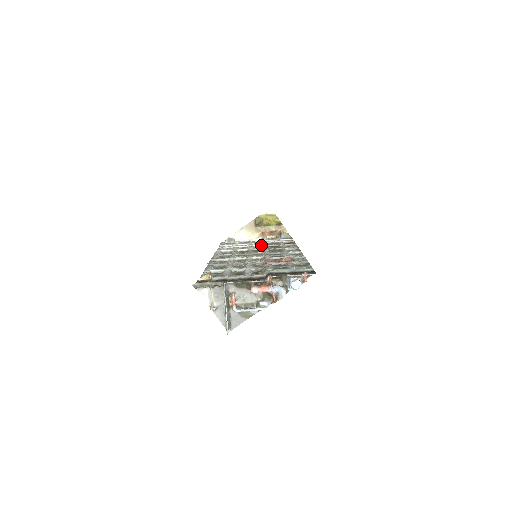
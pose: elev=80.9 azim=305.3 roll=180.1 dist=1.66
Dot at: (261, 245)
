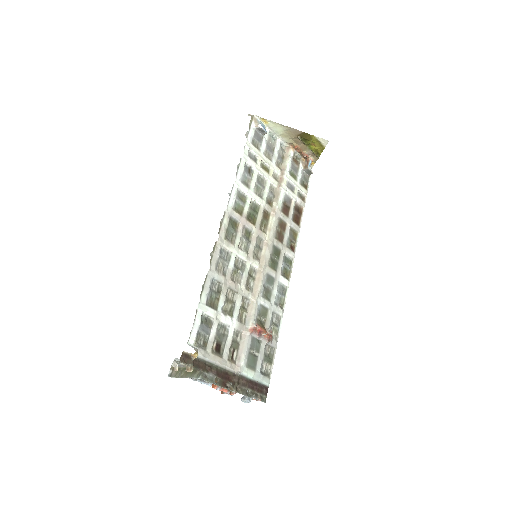
Dot at: (277, 189)
